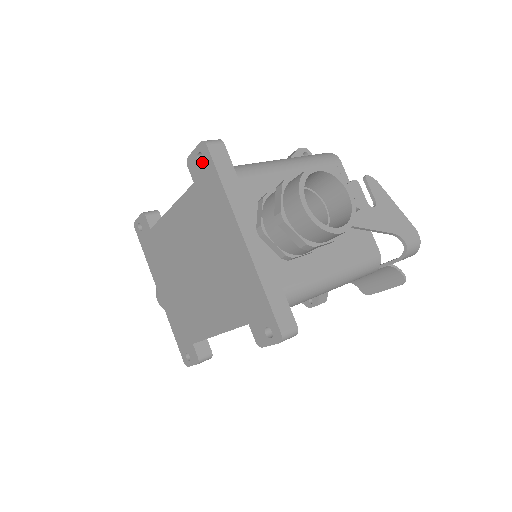
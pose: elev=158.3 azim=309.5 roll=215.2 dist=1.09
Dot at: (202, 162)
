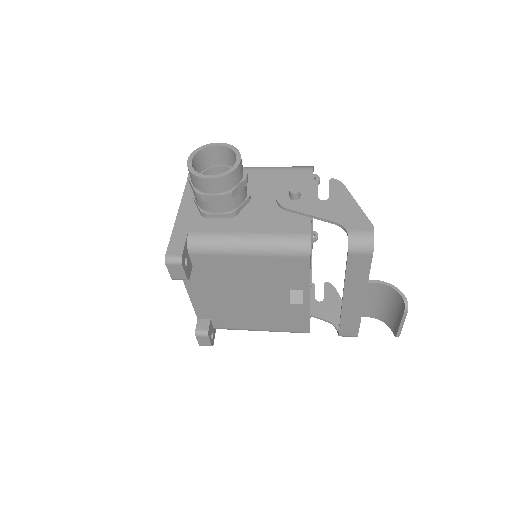
Dot at: occluded
